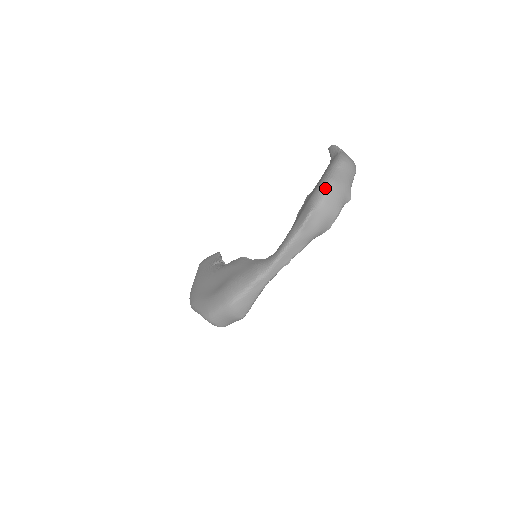
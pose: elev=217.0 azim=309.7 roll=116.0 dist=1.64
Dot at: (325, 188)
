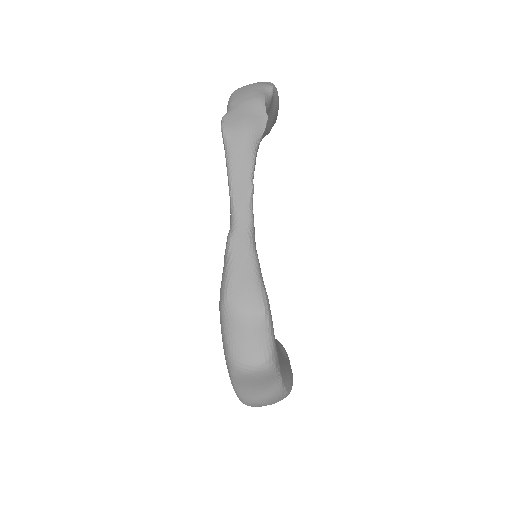
Dot at: (229, 99)
